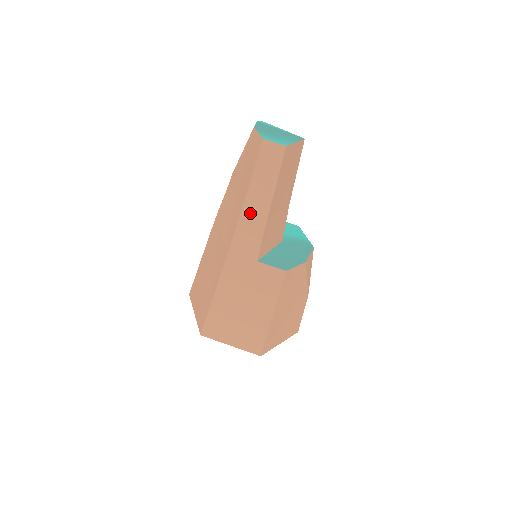
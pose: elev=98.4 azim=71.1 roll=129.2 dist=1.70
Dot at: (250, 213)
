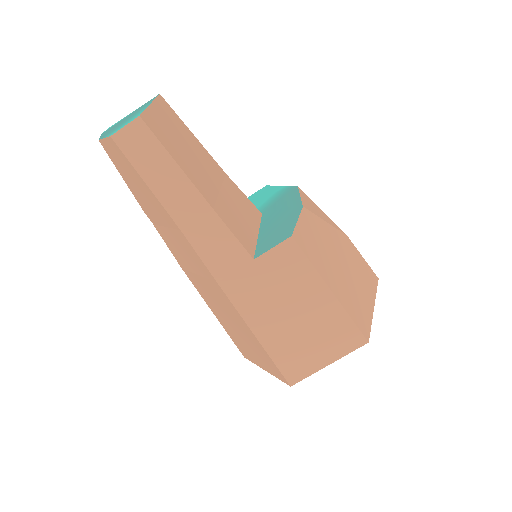
Dot at: (190, 223)
